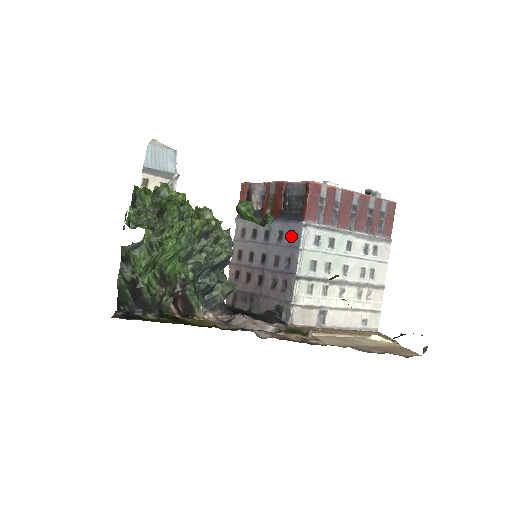
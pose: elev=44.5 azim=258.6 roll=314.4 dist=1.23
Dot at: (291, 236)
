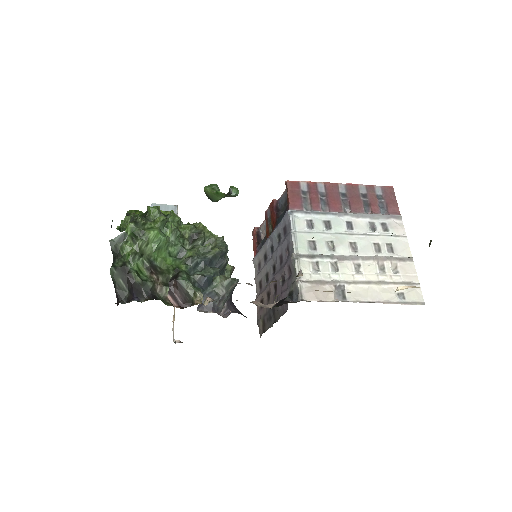
Dot at: (285, 230)
